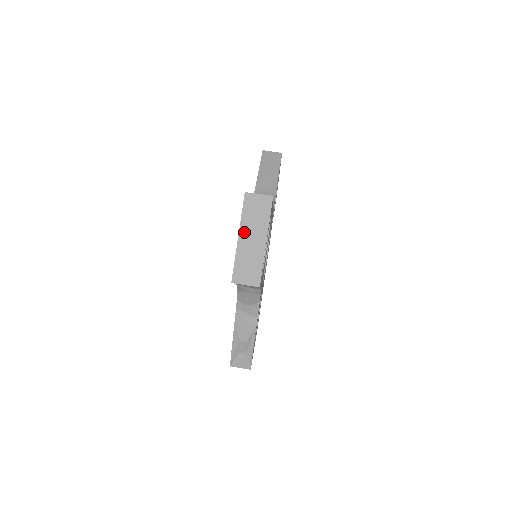
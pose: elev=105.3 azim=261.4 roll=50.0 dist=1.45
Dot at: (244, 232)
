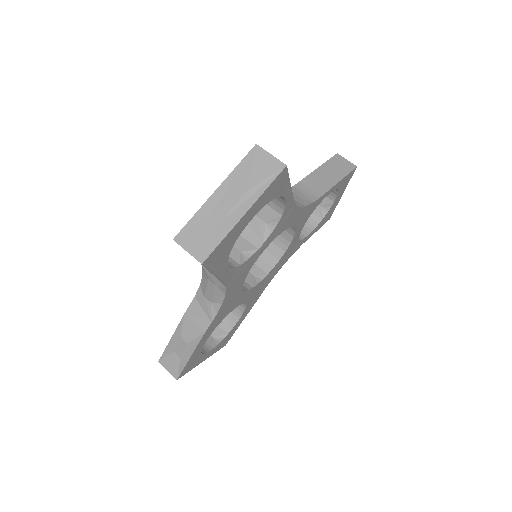
Dot at: (226, 189)
